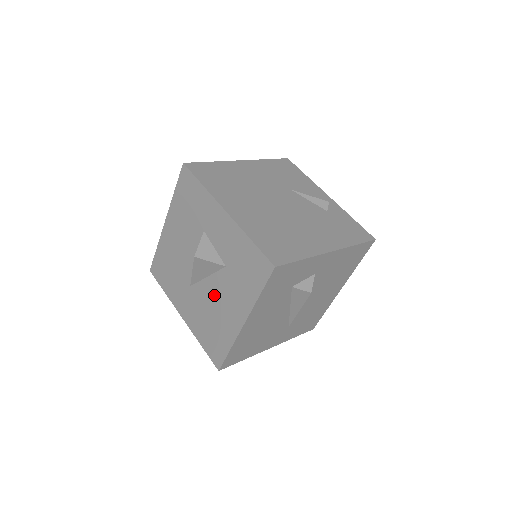
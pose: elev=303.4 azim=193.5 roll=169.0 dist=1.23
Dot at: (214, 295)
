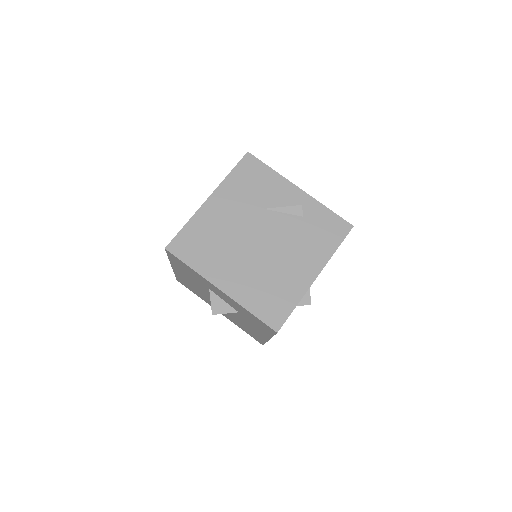
Dot at: (238, 318)
